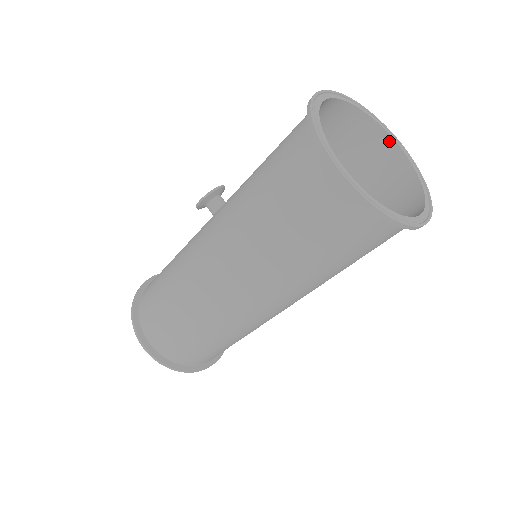
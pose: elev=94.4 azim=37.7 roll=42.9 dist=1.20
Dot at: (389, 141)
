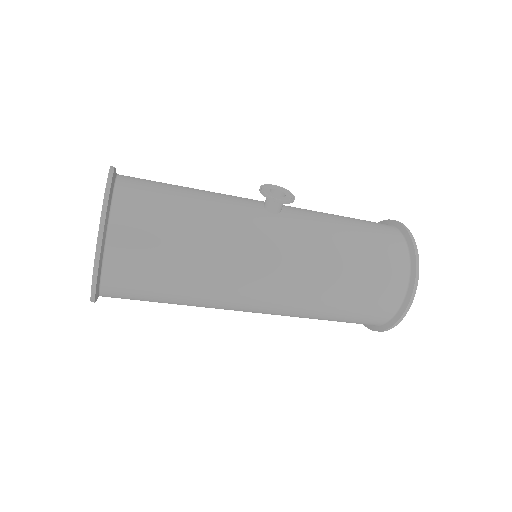
Dot at: occluded
